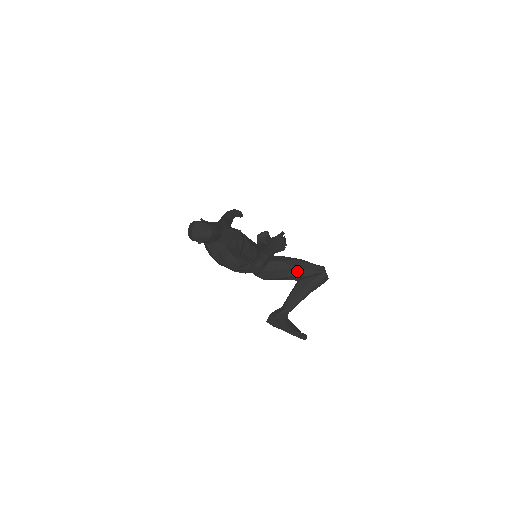
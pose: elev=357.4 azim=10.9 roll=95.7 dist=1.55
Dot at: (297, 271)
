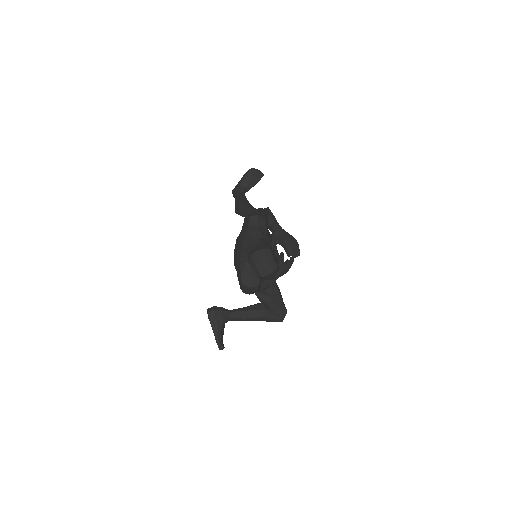
Dot at: (269, 300)
